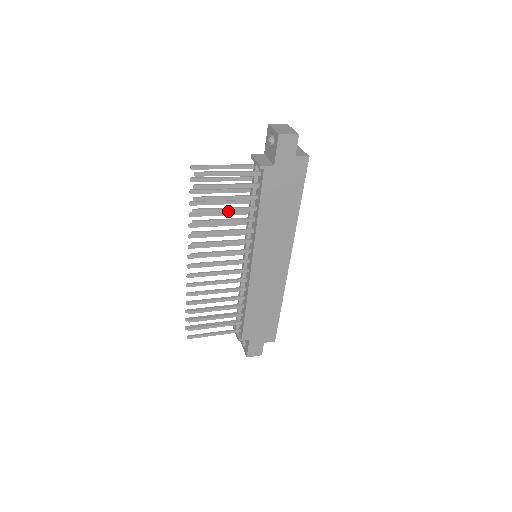
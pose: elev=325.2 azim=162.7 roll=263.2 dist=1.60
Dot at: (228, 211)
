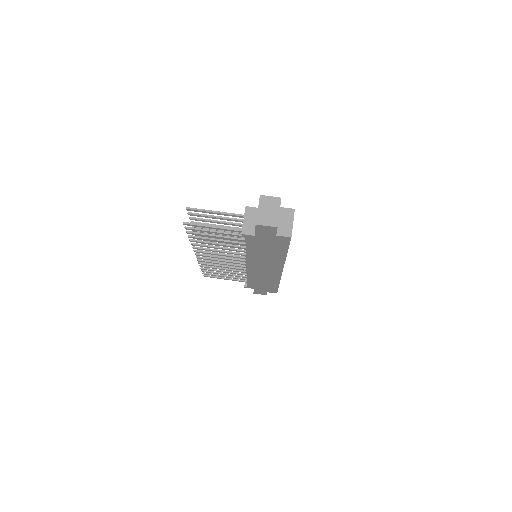
Dot at: (220, 241)
